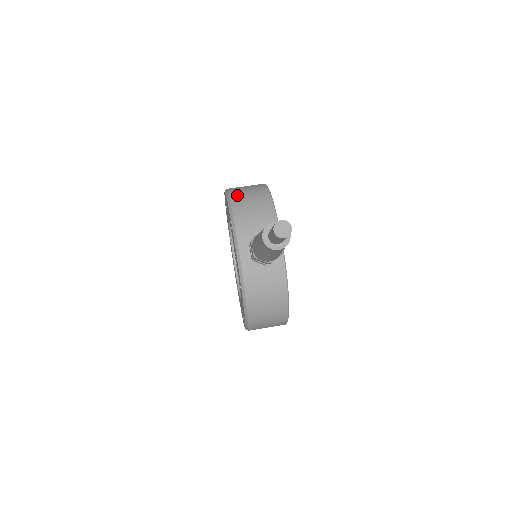
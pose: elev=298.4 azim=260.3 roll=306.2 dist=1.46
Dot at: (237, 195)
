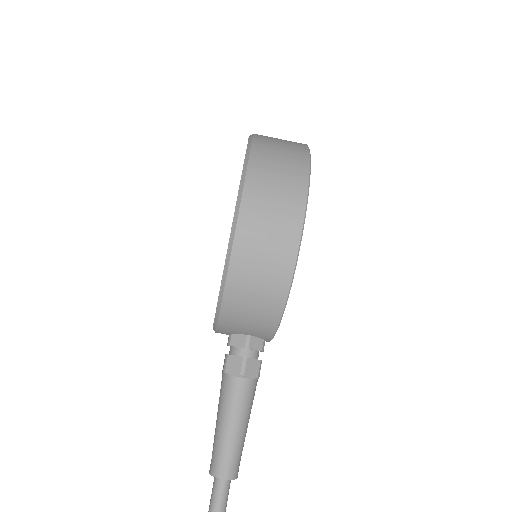
Dot at: (238, 286)
